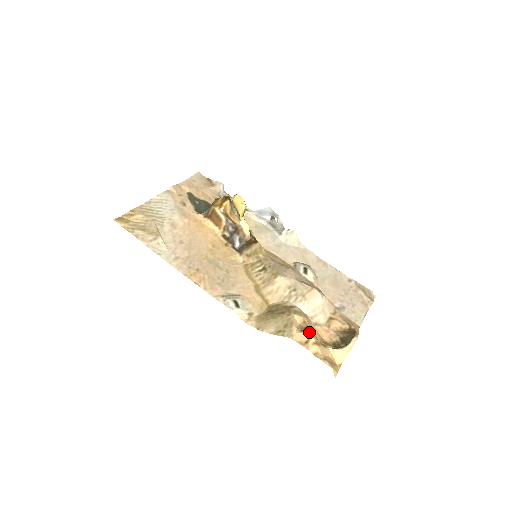
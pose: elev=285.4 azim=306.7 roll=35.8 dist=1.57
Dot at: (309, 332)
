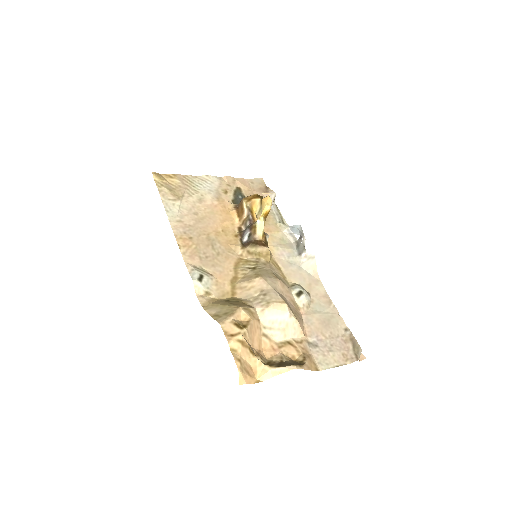
Dot at: (243, 329)
